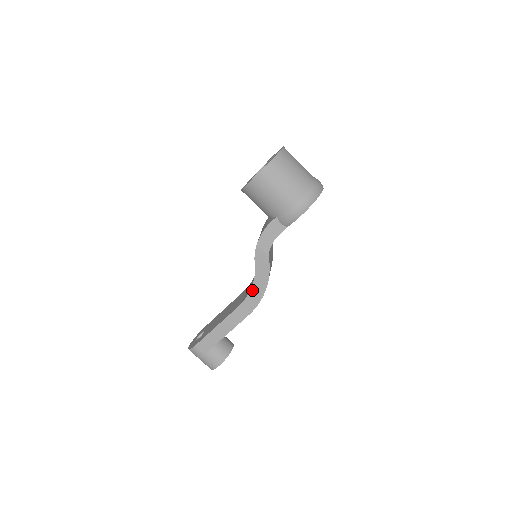
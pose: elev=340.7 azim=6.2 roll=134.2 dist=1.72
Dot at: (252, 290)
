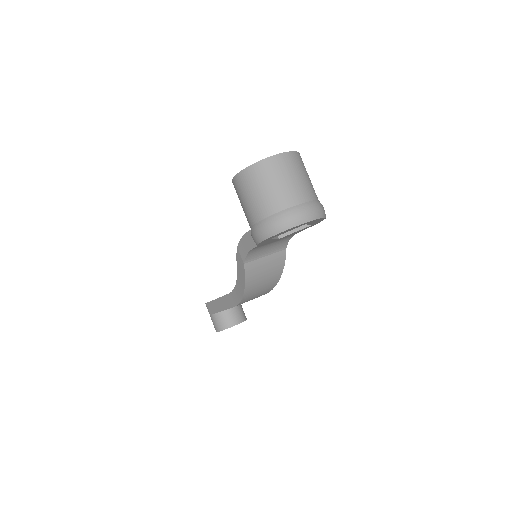
Dot at: (236, 287)
